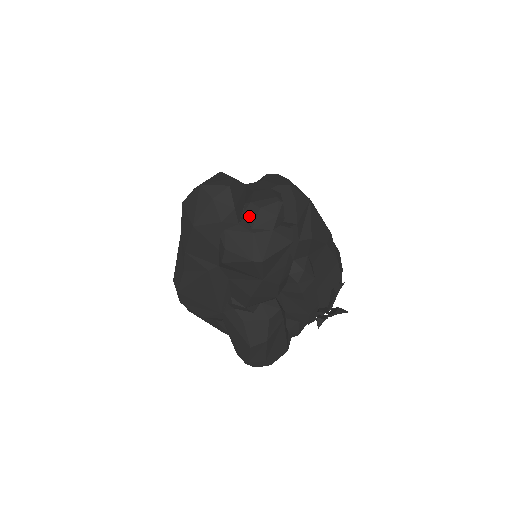
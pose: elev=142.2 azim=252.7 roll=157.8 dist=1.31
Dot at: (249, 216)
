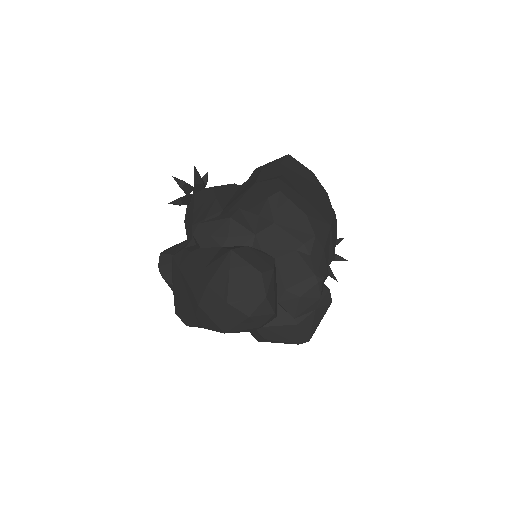
Dot at: (287, 306)
